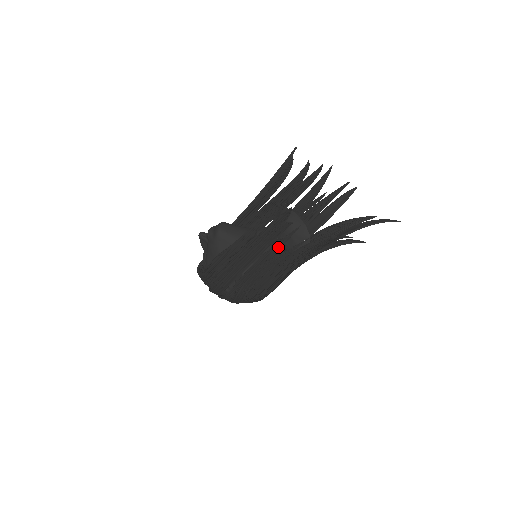
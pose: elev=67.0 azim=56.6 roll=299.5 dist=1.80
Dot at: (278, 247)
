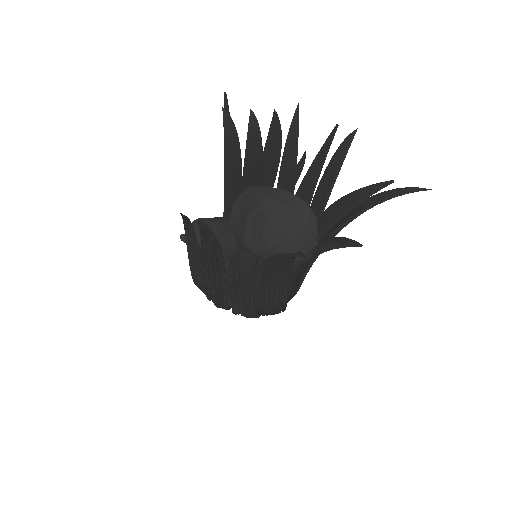
Dot at: (236, 265)
